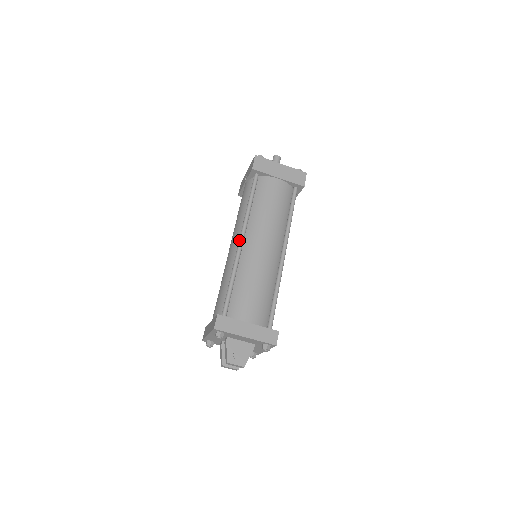
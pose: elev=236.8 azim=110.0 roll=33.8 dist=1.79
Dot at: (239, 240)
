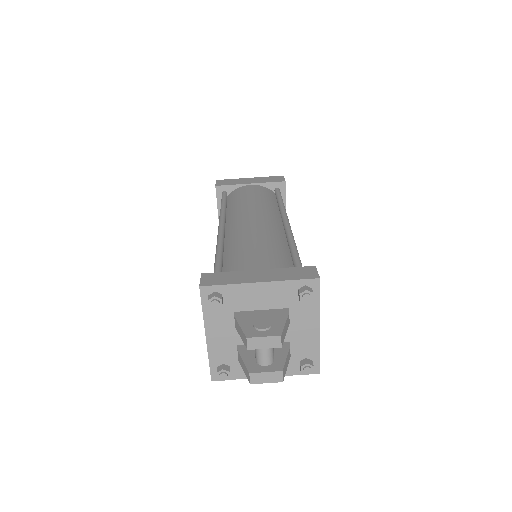
Dot at: occluded
